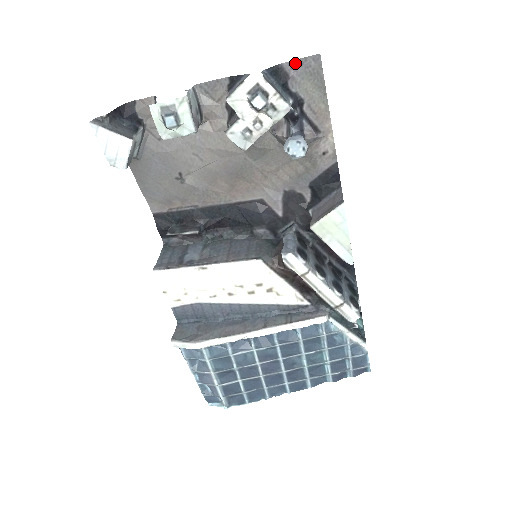
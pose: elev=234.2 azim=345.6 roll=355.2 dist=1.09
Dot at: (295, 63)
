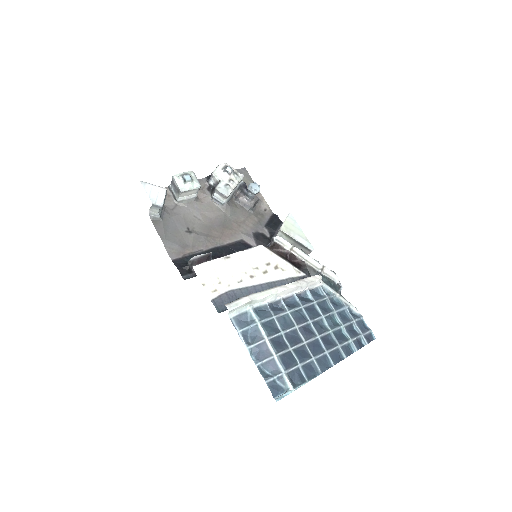
Dot at: occluded
